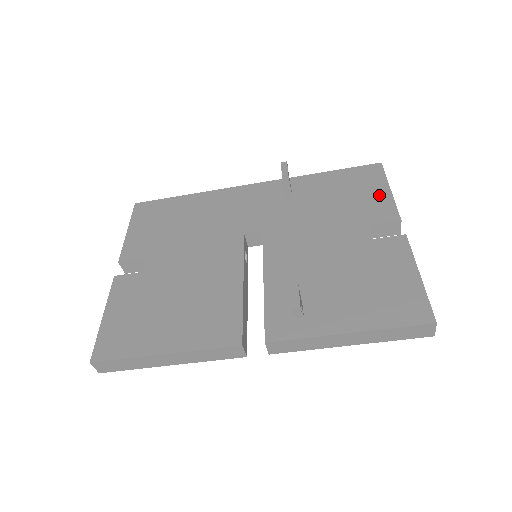
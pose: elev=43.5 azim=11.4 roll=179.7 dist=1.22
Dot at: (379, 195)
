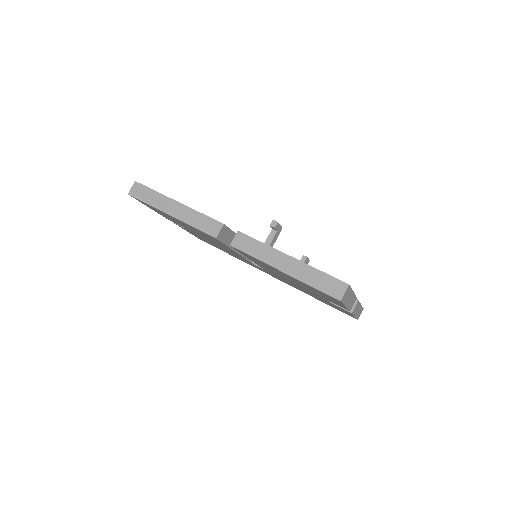
Dot at: occluded
